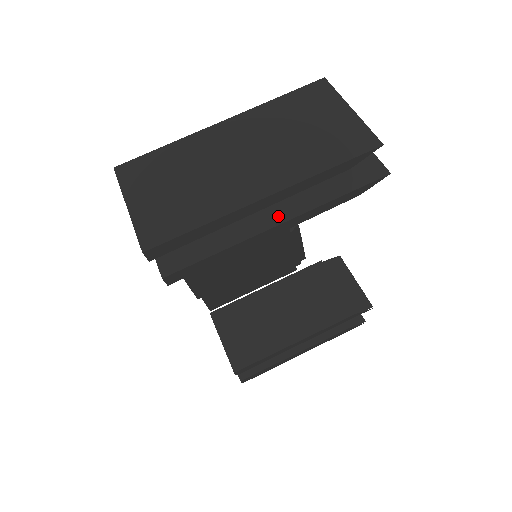
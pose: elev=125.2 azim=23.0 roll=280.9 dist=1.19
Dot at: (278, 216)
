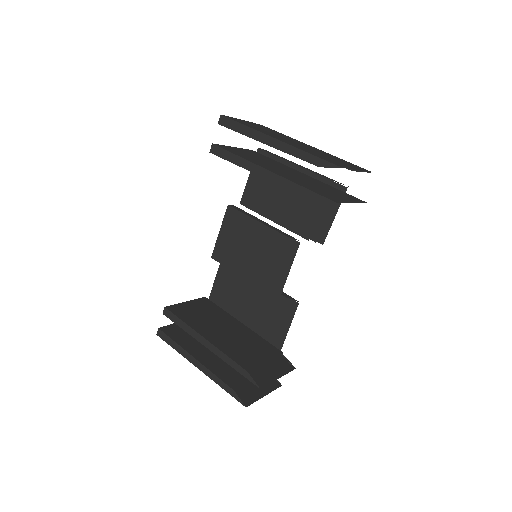
Dot at: (275, 172)
